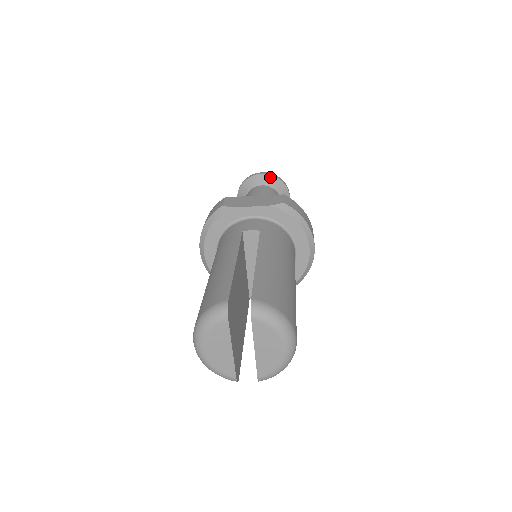
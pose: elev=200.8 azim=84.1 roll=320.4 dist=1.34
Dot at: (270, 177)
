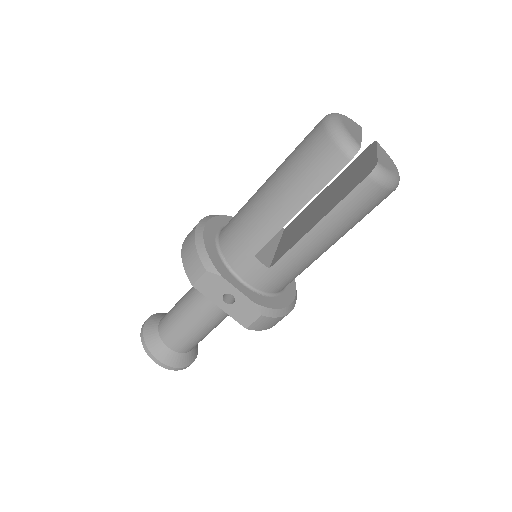
Dot at: occluded
